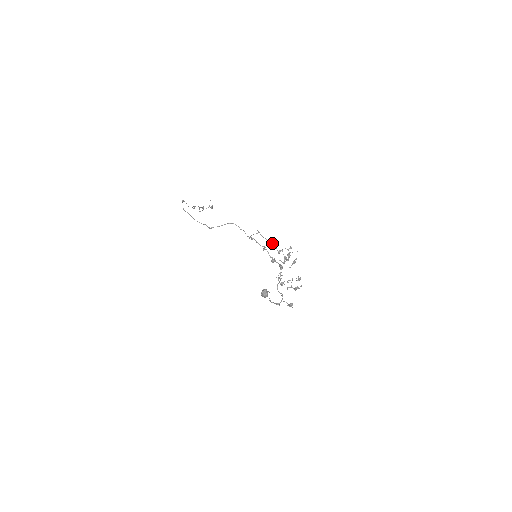
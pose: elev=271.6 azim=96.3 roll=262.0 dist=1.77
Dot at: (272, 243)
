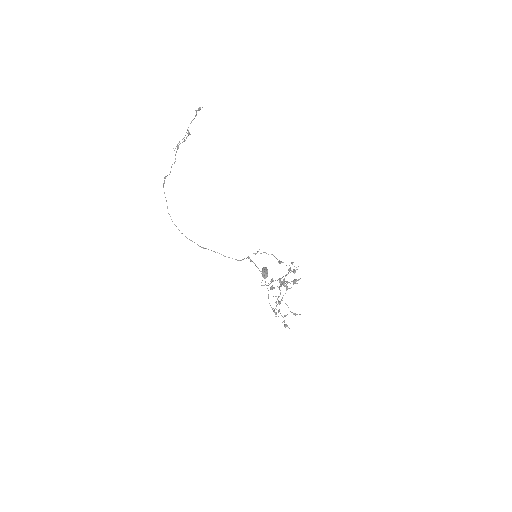
Dot at: (273, 255)
